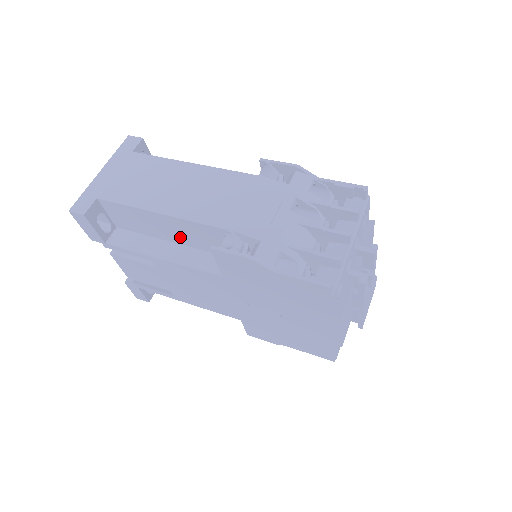
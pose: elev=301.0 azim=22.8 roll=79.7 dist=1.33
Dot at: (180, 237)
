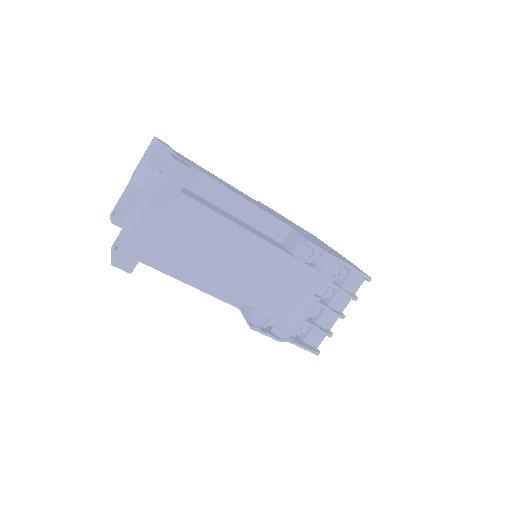
Dot at: occluded
